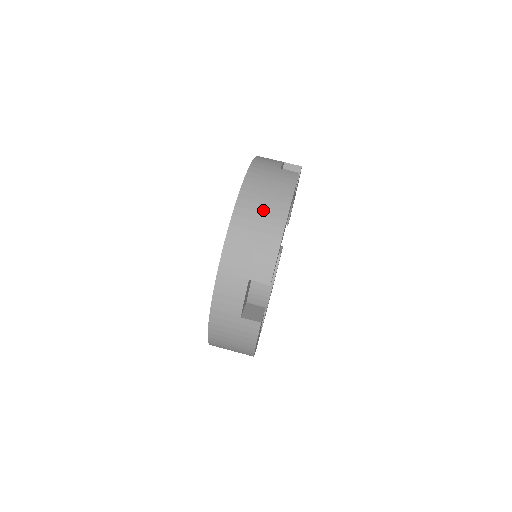
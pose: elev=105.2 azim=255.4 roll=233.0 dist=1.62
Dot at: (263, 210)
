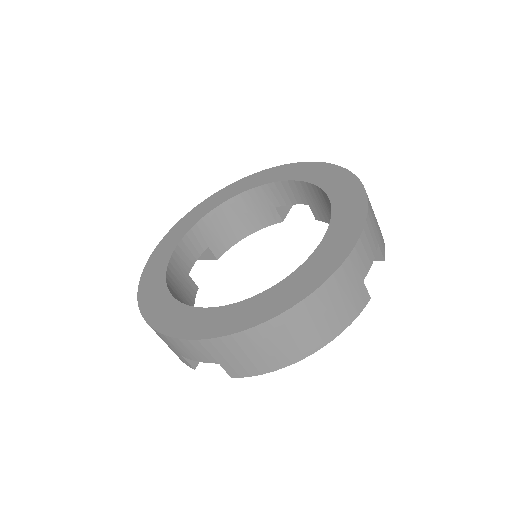
Dot at: (298, 336)
